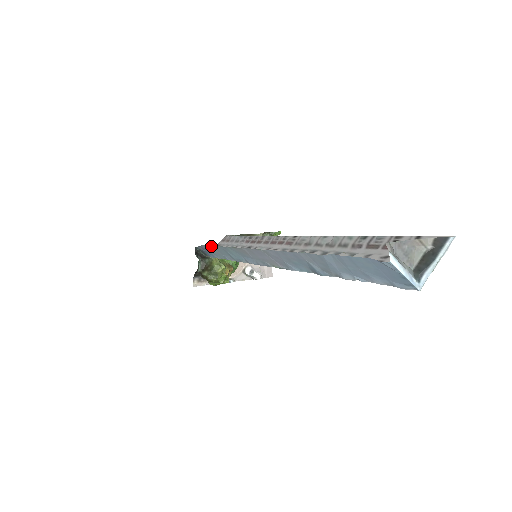
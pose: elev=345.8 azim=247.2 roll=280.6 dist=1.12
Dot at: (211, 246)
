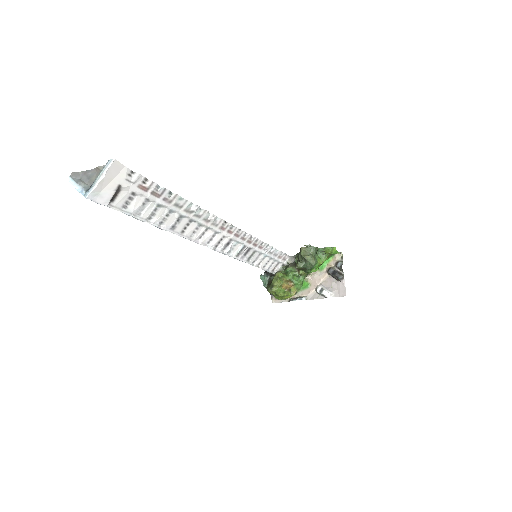
Dot at: occluded
